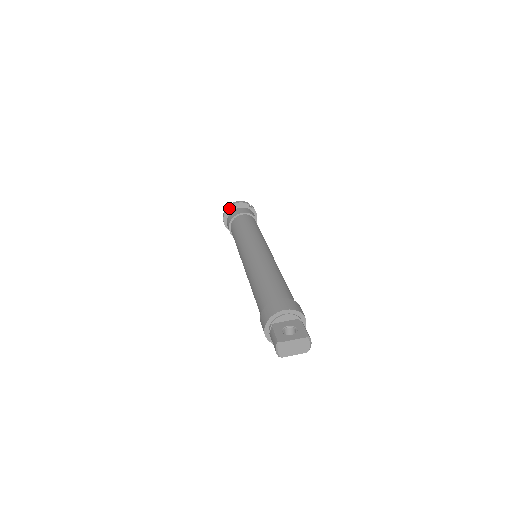
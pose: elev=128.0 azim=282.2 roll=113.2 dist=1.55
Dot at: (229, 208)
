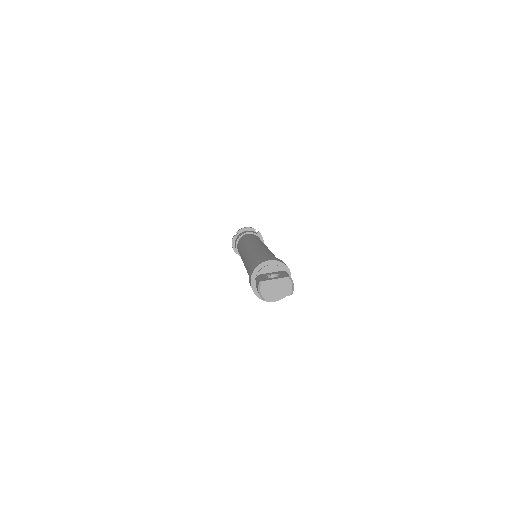
Dot at: (237, 233)
